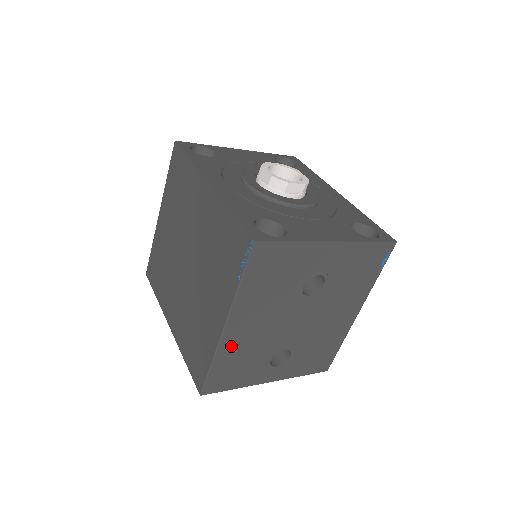
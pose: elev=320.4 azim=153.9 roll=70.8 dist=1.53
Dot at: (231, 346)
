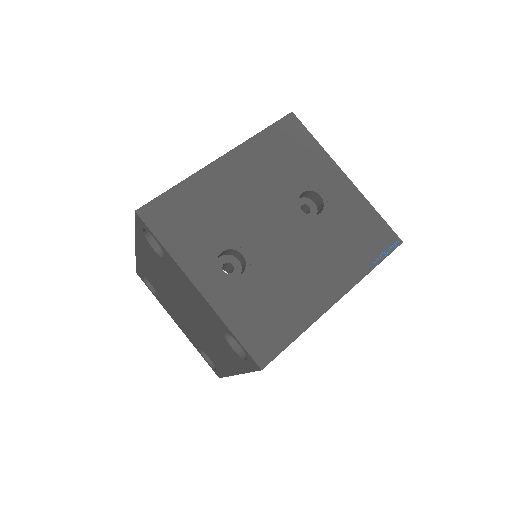
Dot at: (208, 184)
